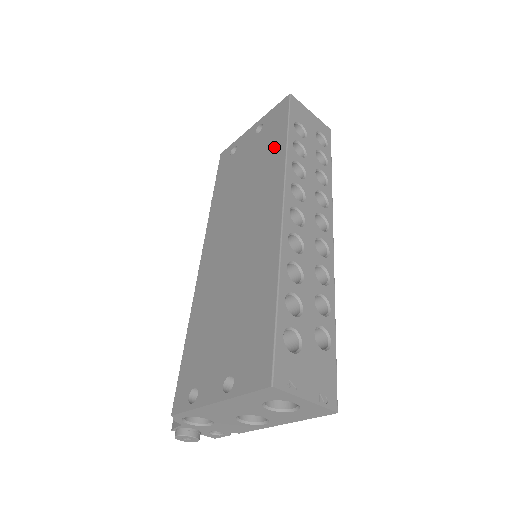
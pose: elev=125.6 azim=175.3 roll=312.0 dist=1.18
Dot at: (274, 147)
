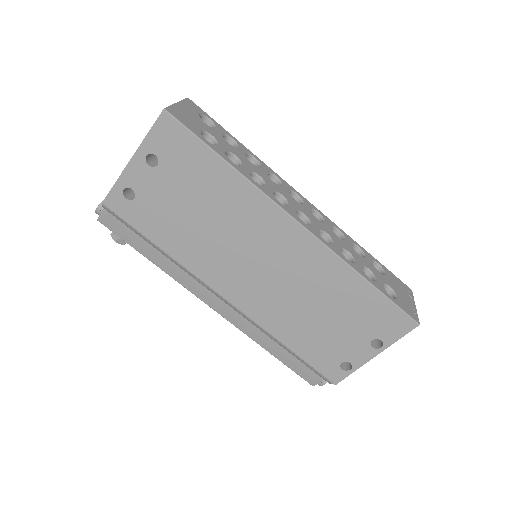
Dot at: (215, 176)
